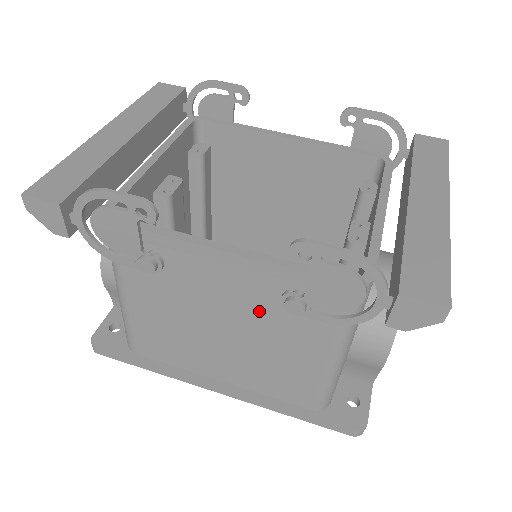
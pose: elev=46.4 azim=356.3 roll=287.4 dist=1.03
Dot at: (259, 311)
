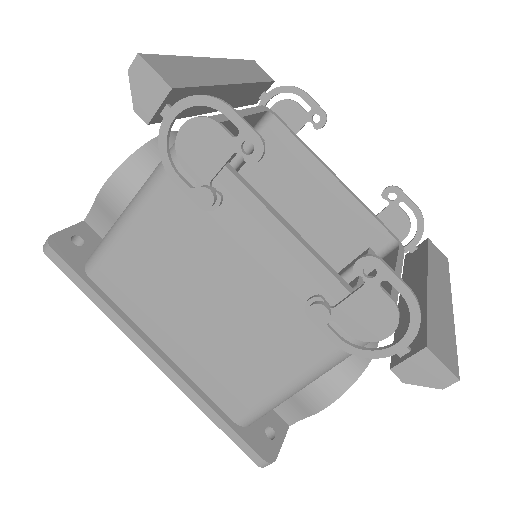
Dot at: (270, 301)
